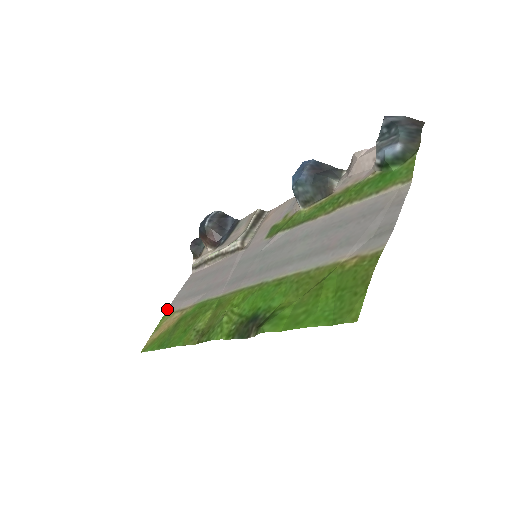
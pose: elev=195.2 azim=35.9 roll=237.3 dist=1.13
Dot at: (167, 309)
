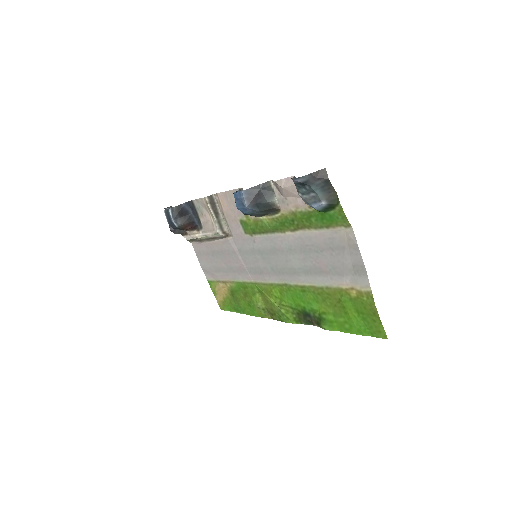
Dot at: occluded
